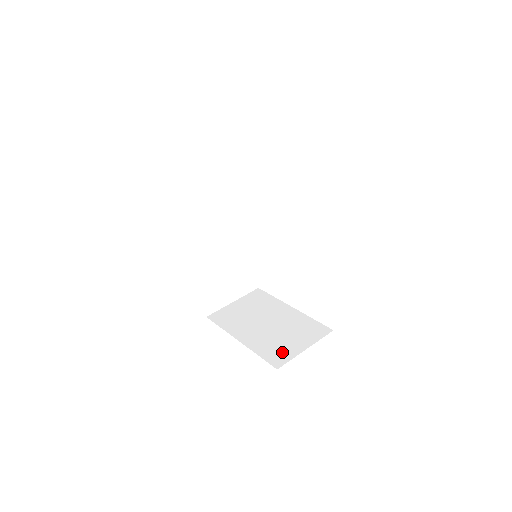
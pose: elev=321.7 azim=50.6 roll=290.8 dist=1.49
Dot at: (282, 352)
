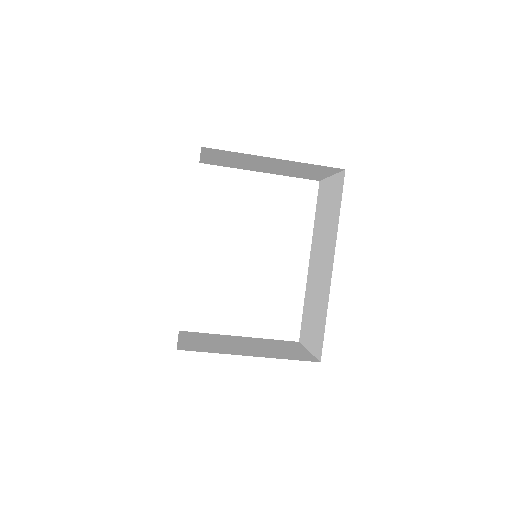
Dot at: (299, 355)
